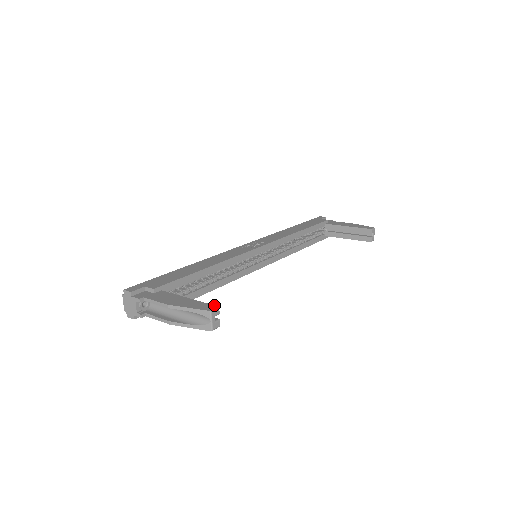
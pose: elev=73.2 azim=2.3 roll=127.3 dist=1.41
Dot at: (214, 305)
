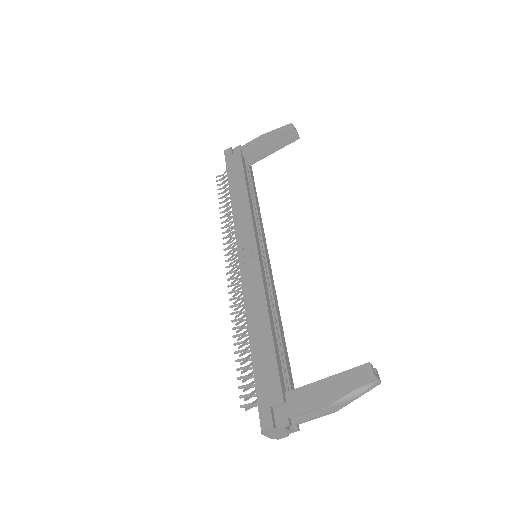
Dot at: (363, 365)
